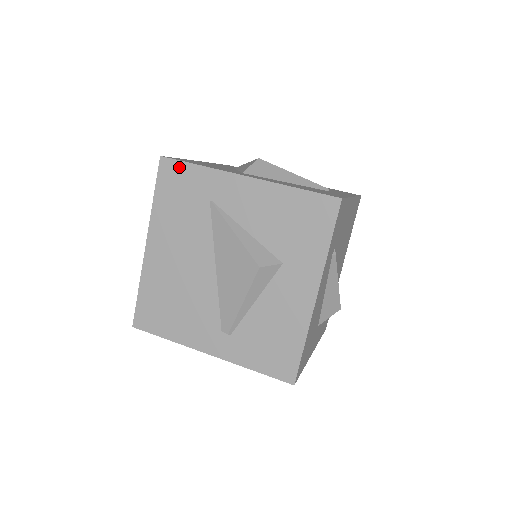
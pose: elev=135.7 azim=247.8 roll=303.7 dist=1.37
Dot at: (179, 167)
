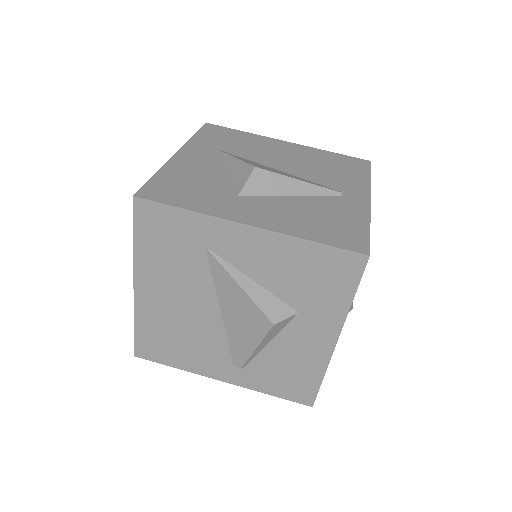
Dot at: (160, 210)
